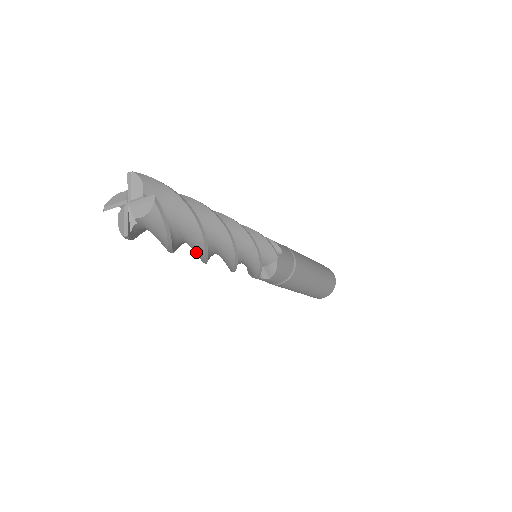
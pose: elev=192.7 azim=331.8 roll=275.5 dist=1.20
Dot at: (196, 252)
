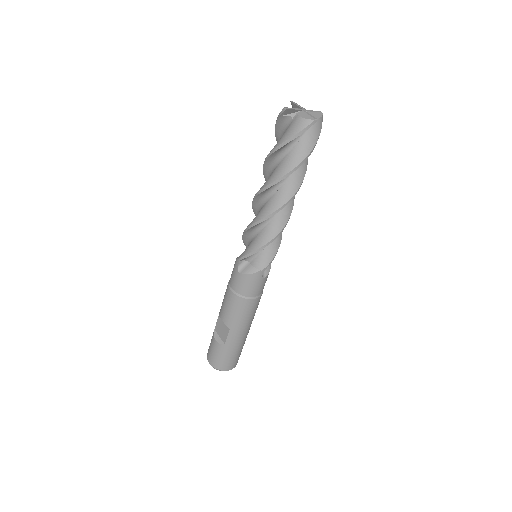
Dot at: (291, 187)
